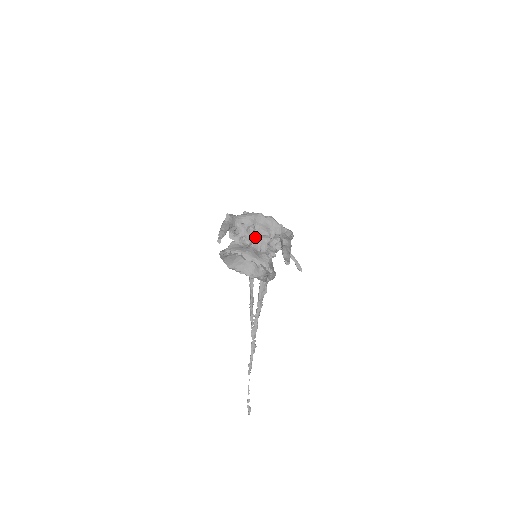
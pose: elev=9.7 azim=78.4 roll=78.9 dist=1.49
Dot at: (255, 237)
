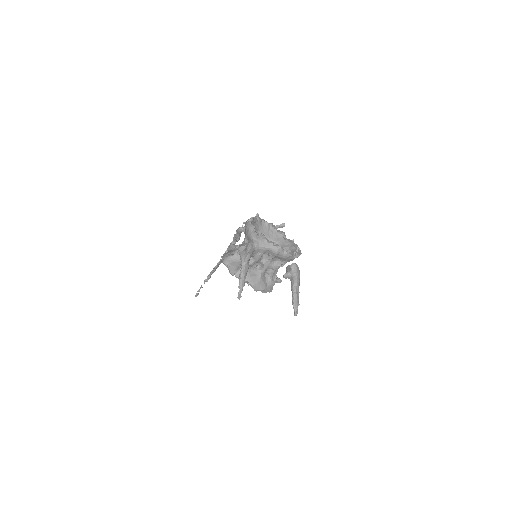
Dot at: (267, 265)
